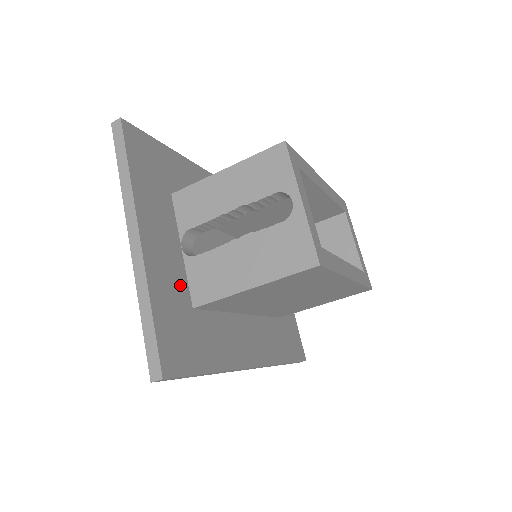
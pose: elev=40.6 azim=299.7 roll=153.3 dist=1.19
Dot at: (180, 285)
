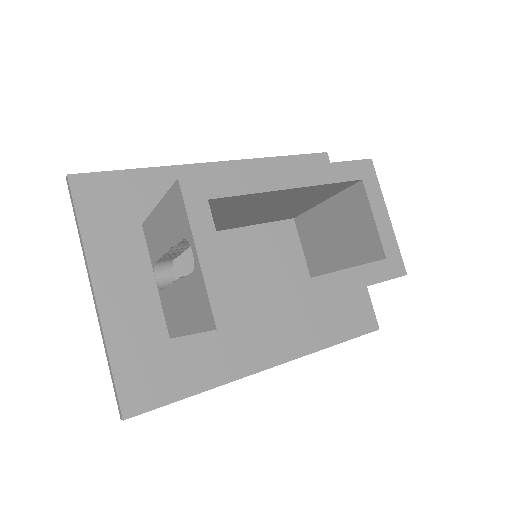
Dot at: (152, 321)
